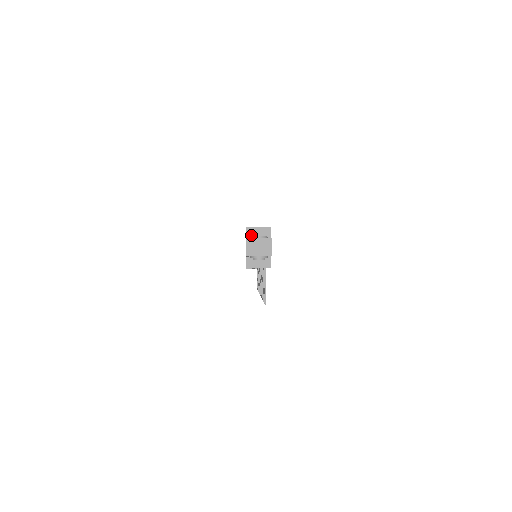
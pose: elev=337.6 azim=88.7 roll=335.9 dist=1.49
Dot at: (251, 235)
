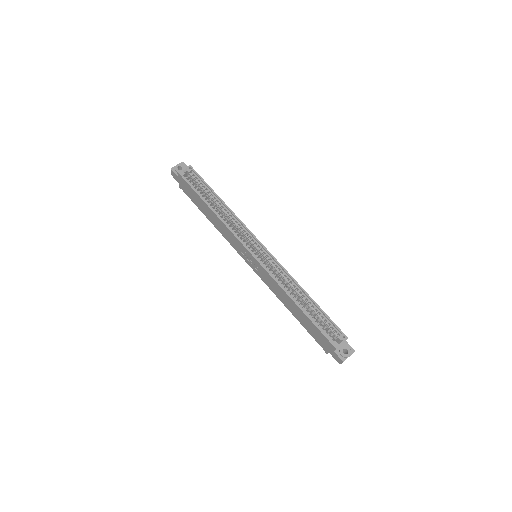
Dot at: (337, 348)
